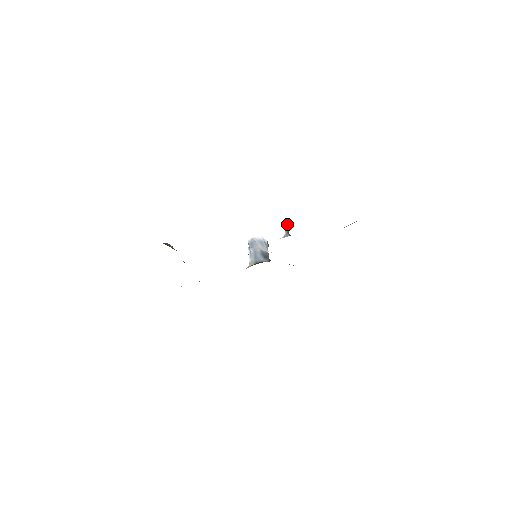
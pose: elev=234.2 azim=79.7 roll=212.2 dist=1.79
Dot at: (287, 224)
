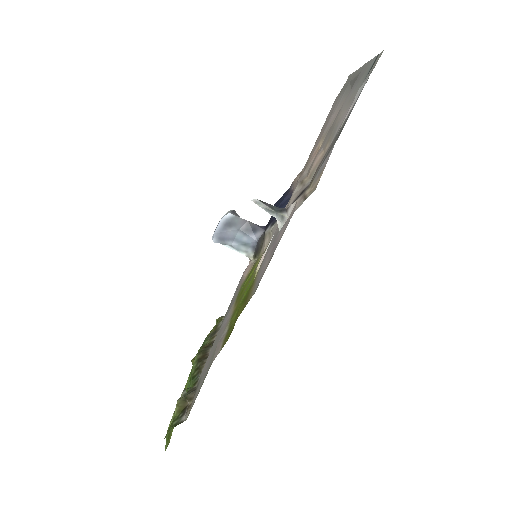
Dot at: (259, 202)
